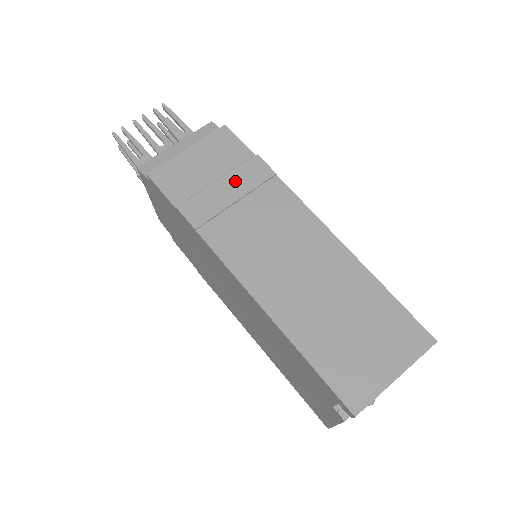
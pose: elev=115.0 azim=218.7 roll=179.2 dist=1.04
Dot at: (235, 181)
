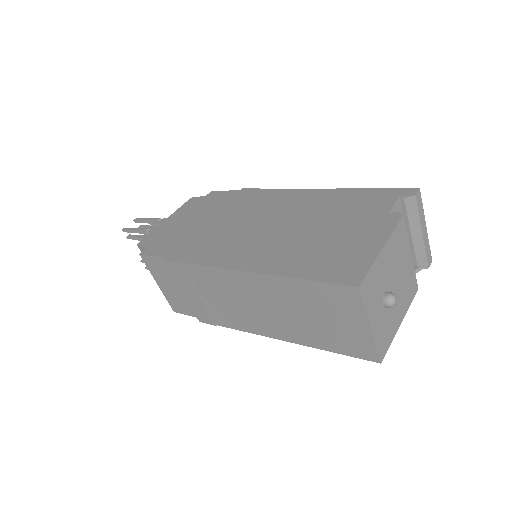
Dot at: occluded
